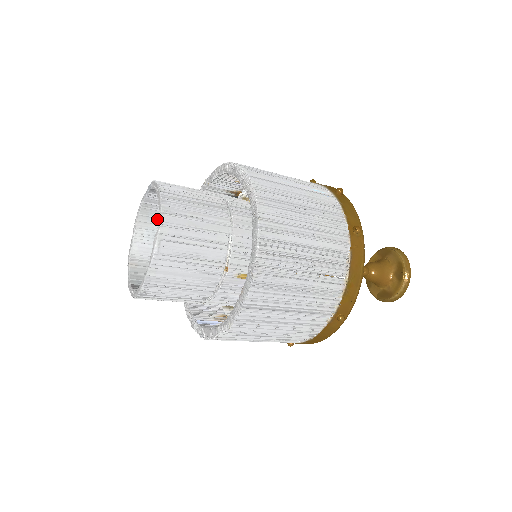
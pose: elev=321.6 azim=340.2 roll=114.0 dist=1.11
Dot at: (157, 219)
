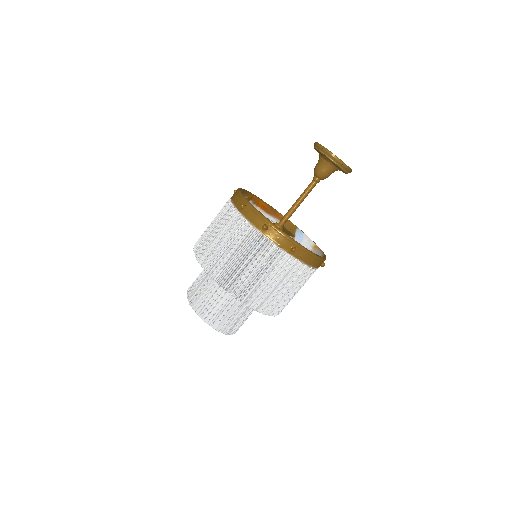
Dot at: occluded
